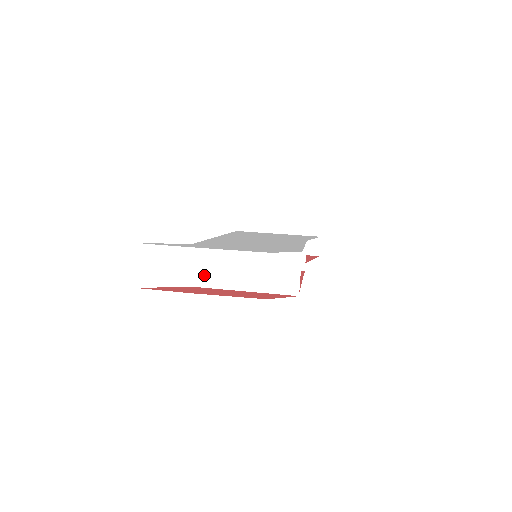
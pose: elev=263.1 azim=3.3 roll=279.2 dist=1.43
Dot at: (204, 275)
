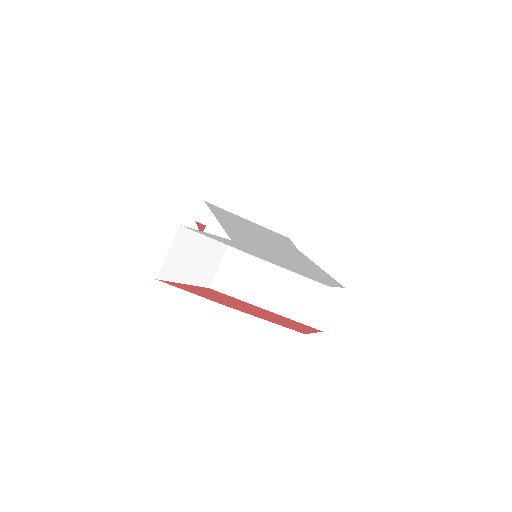
Dot at: (231, 280)
